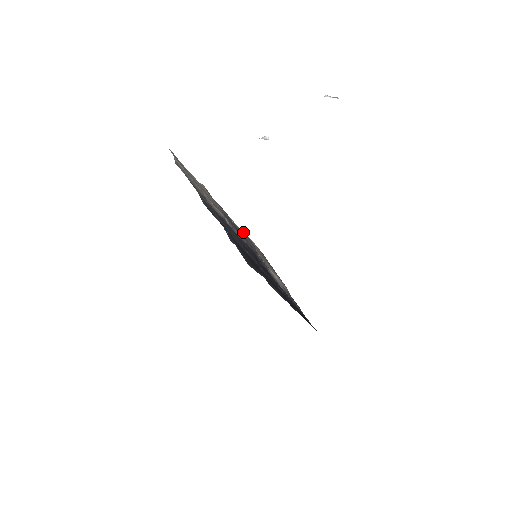
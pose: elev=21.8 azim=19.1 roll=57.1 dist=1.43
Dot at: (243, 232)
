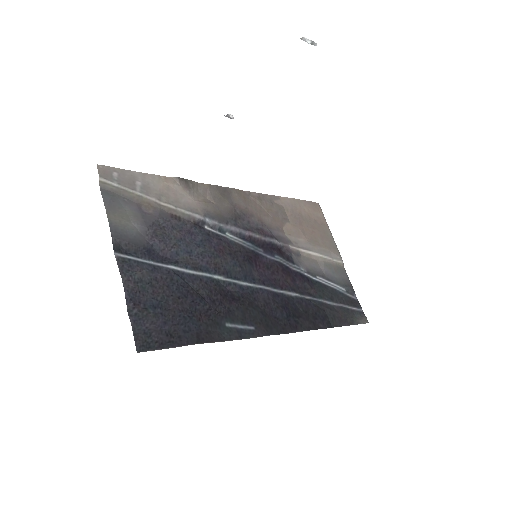
Dot at: (273, 199)
